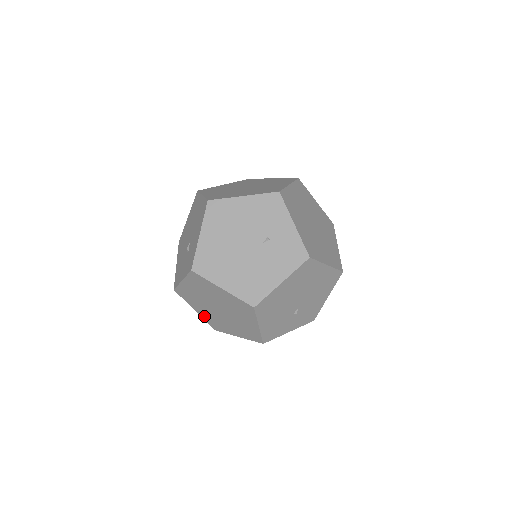
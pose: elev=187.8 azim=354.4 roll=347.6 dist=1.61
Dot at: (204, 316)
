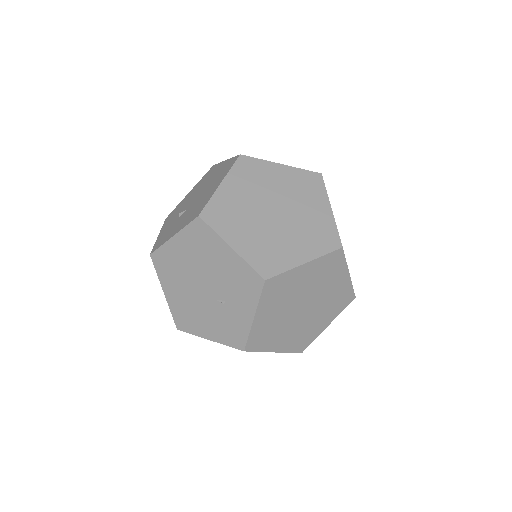
Dot at: occluded
